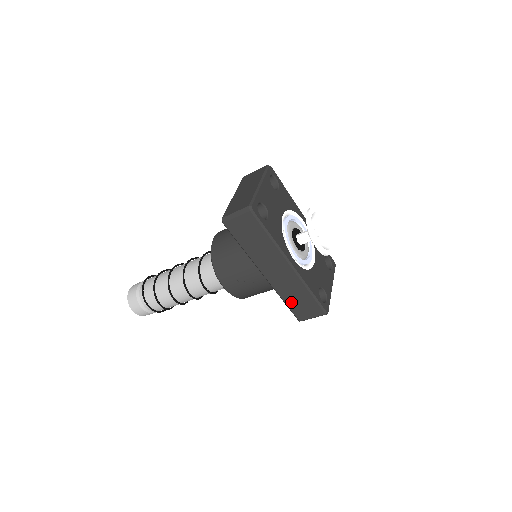
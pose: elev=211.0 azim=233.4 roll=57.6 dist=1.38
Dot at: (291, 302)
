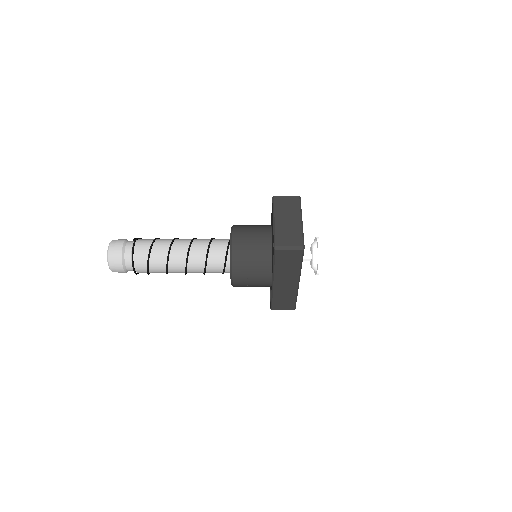
Dot at: (277, 299)
